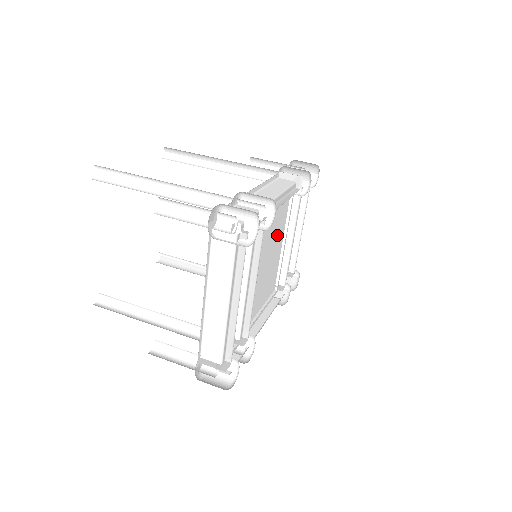
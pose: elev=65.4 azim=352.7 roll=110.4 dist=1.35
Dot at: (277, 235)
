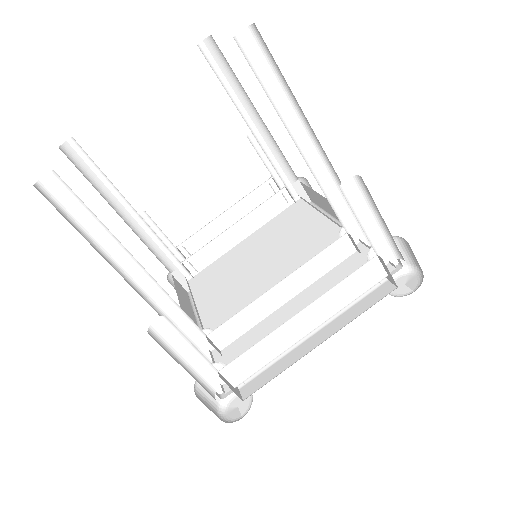
Dot at: occluded
